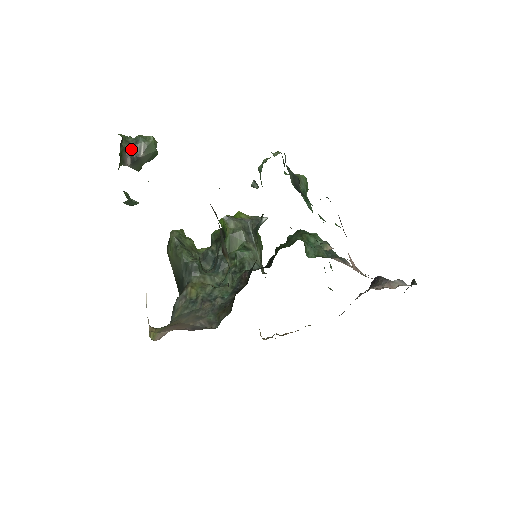
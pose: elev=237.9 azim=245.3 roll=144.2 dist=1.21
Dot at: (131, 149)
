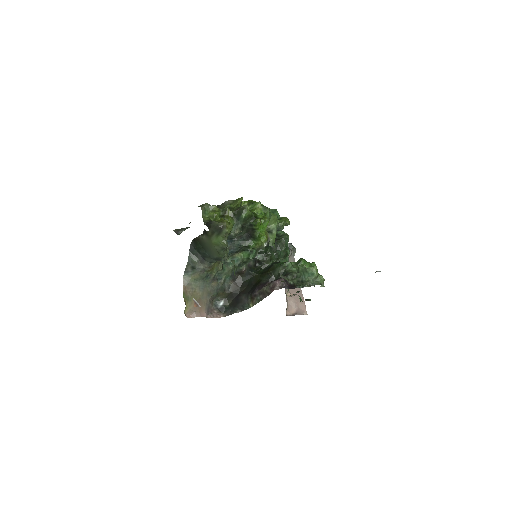
Dot at: occluded
